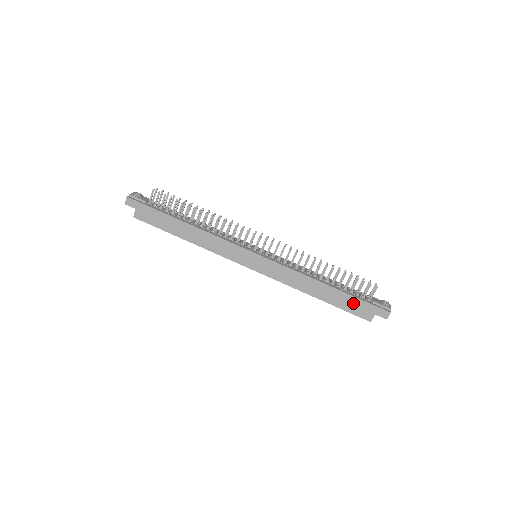
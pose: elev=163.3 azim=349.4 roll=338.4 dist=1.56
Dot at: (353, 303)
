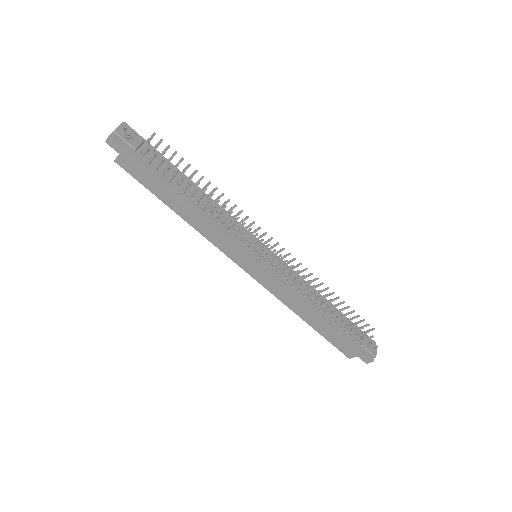
Dot at: (340, 340)
